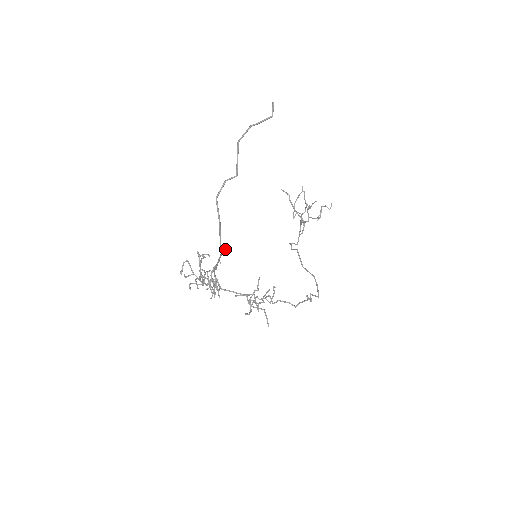
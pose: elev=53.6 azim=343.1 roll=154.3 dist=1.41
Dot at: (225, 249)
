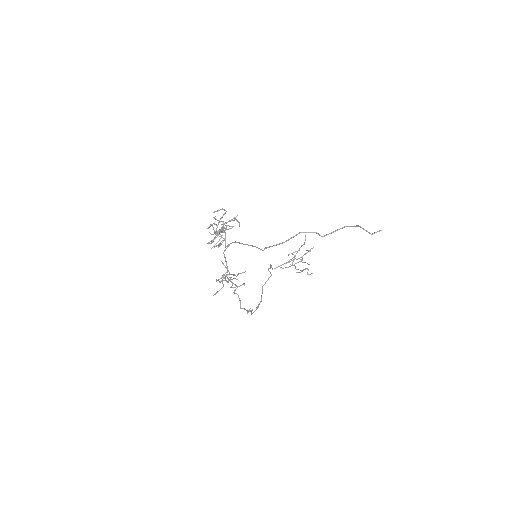
Dot at: occluded
